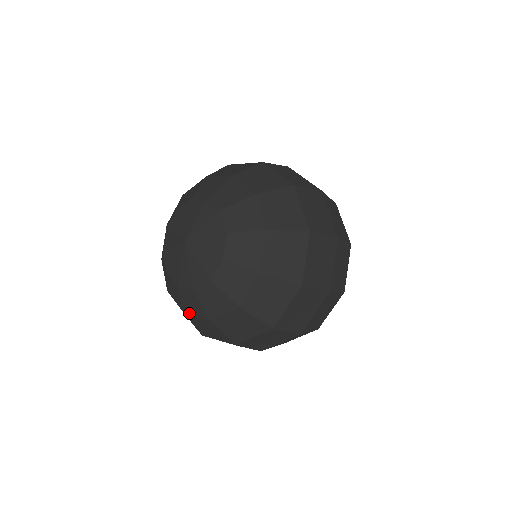
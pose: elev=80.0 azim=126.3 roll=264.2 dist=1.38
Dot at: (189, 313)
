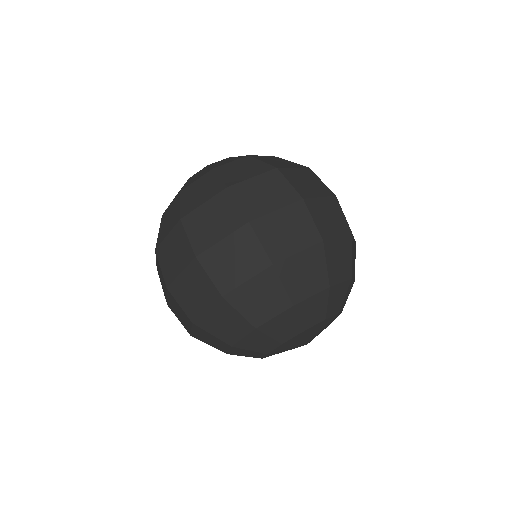
Dot at: (167, 208)
